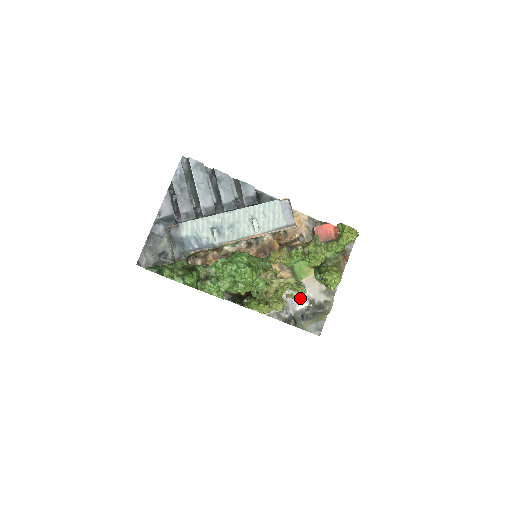
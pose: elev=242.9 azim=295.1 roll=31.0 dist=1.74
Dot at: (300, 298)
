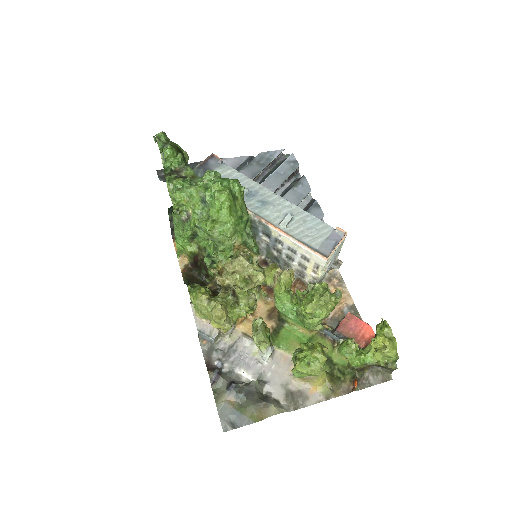
Dot at: (253, 363)
